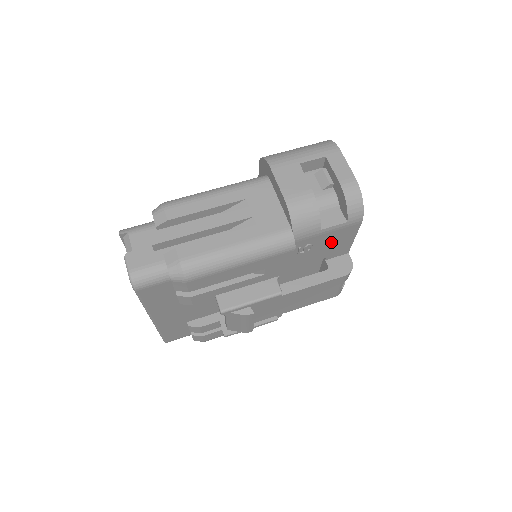
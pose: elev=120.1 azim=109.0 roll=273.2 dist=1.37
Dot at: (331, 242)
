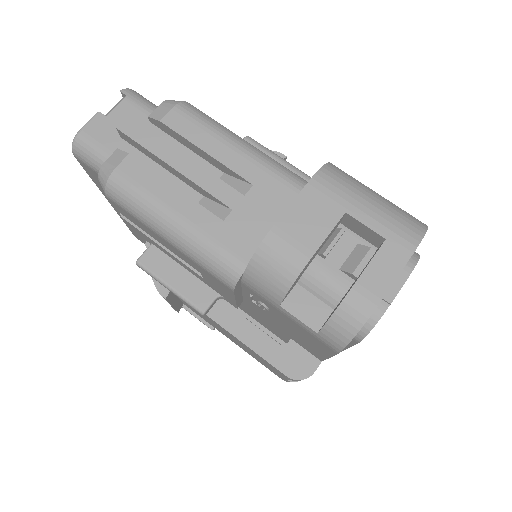
Dot at: (296, 330)
